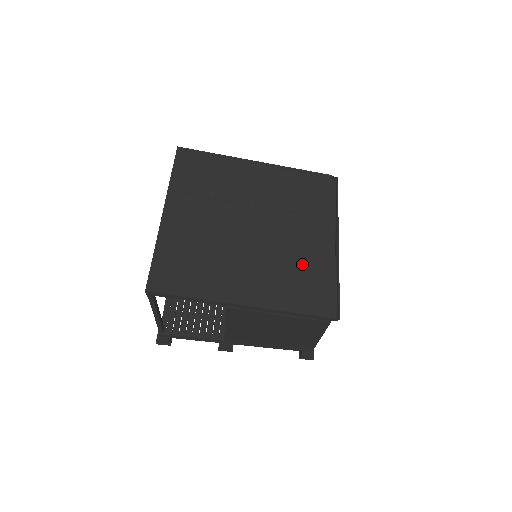
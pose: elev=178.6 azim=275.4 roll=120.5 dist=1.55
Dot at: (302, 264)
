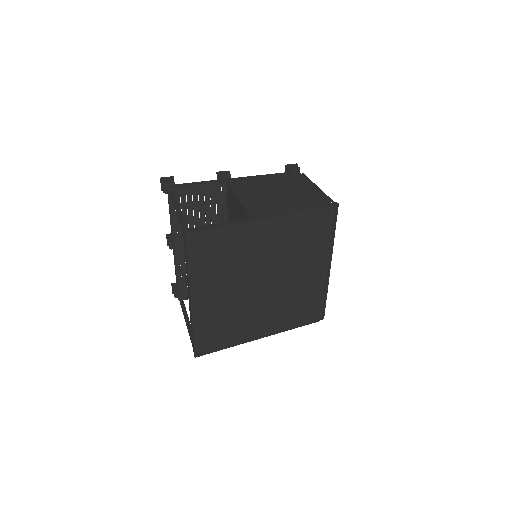
Dot at: (302, 295)
